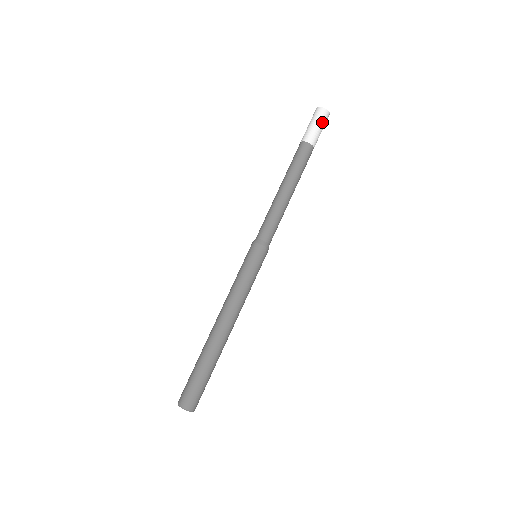
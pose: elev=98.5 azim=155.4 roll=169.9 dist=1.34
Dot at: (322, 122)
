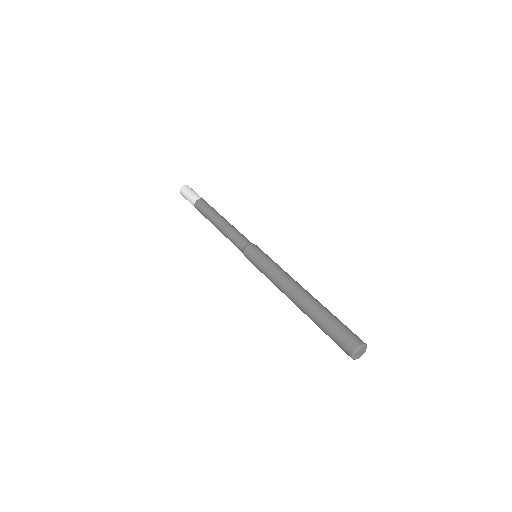
Dot at: (191, 190)
